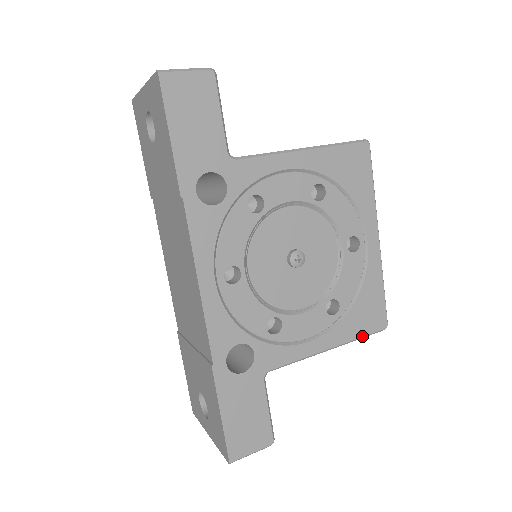
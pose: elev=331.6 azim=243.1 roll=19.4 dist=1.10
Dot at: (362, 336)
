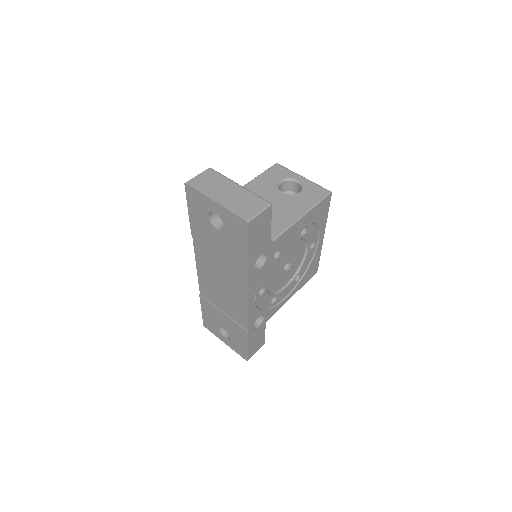
Dot at: (306, 282)
